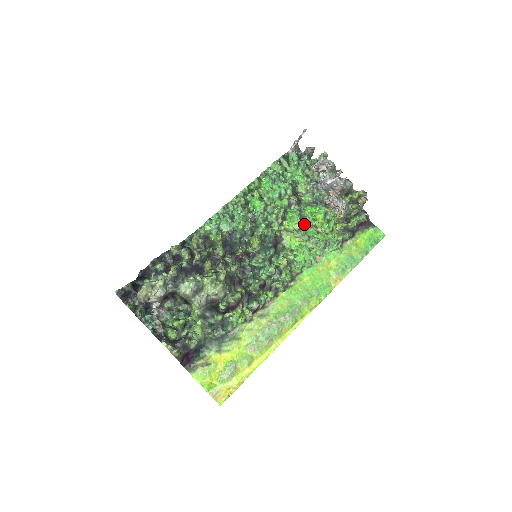
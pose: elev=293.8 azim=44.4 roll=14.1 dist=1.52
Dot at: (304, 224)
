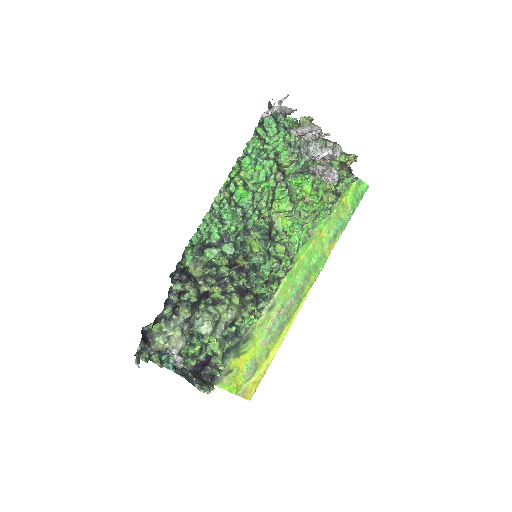
Dot at: (292, 200)
